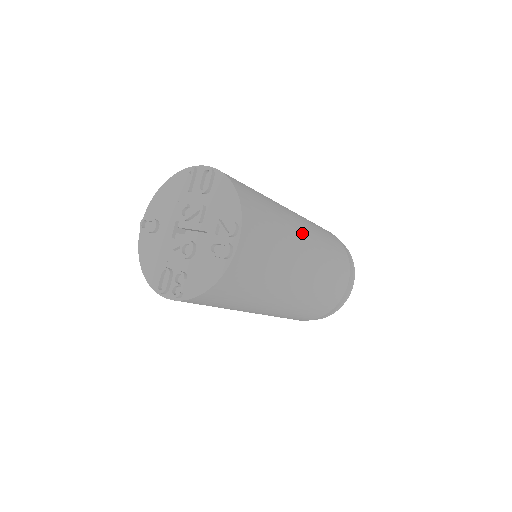
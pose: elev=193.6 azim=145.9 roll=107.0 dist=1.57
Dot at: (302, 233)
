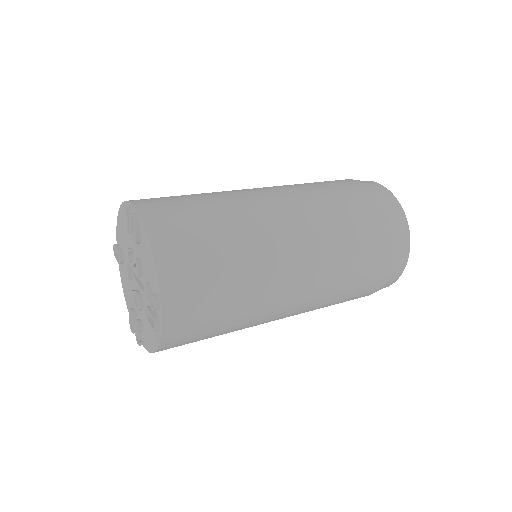
Dot at: (287, 249)
